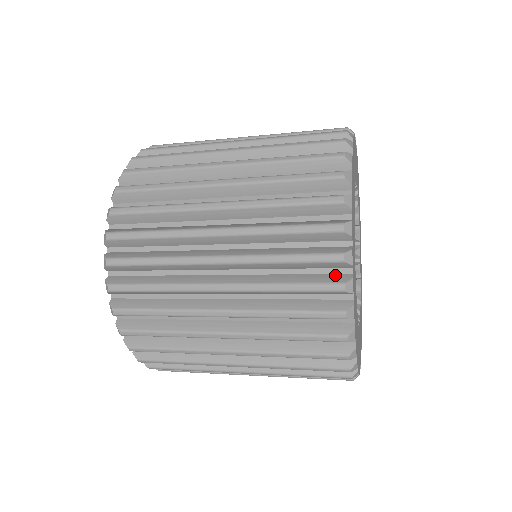
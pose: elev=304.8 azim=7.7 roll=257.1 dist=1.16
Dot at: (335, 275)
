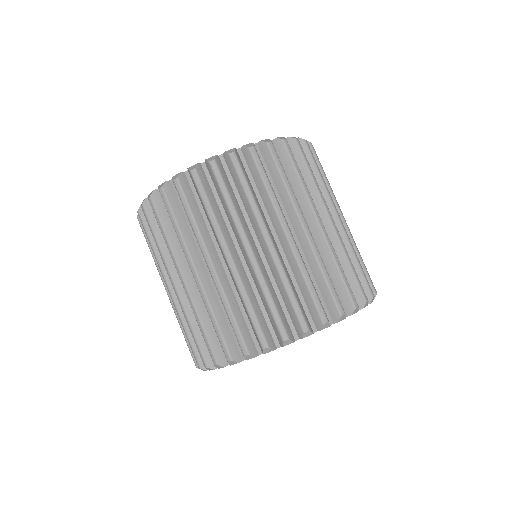
Dot at: occluded
